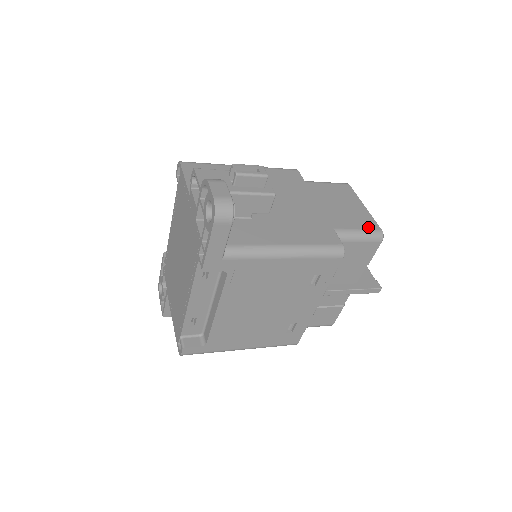
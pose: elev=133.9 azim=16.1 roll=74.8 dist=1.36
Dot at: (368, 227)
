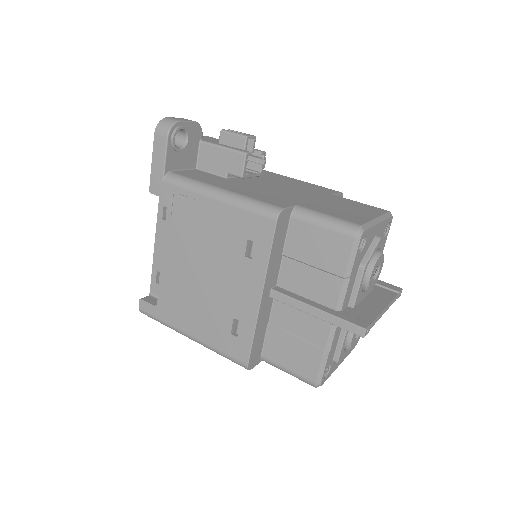
Dot at: (345, 219)
